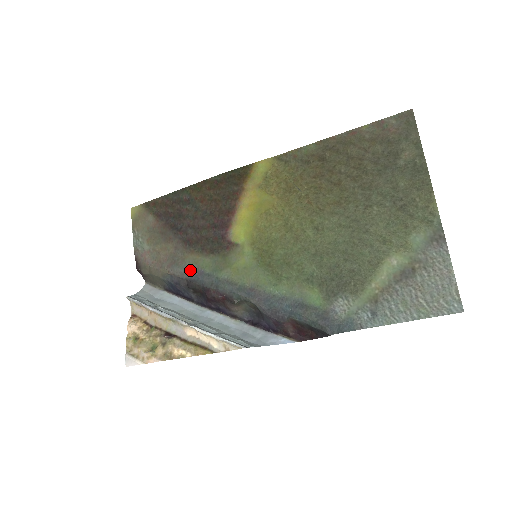
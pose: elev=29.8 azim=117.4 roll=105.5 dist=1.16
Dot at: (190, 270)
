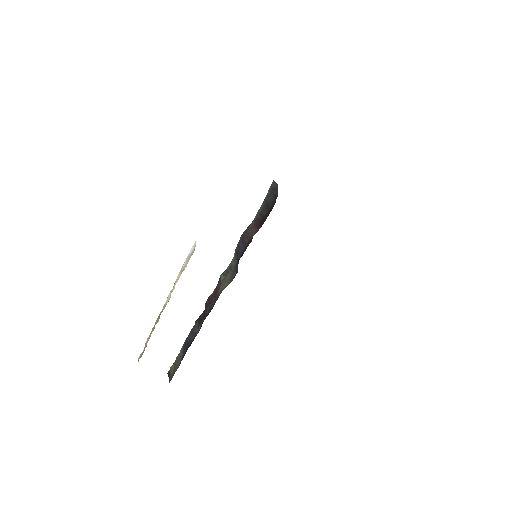
Dot at: occluded
